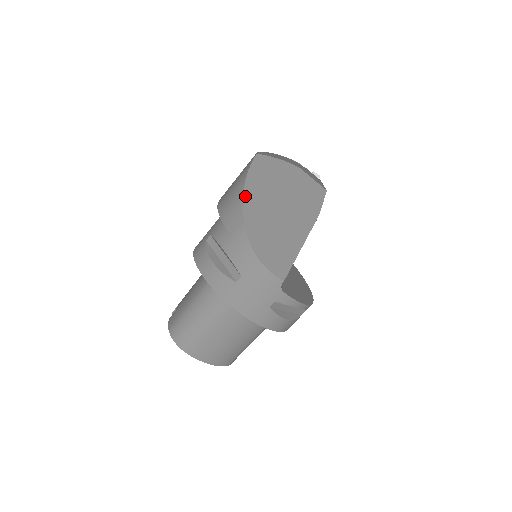
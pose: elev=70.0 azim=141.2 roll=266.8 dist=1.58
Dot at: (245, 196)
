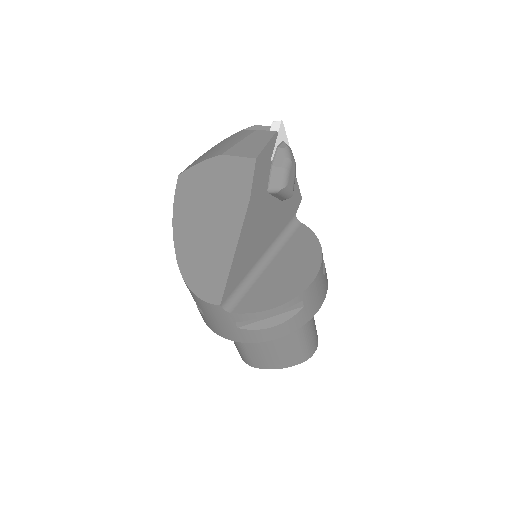
Dot at: (174, 232)
